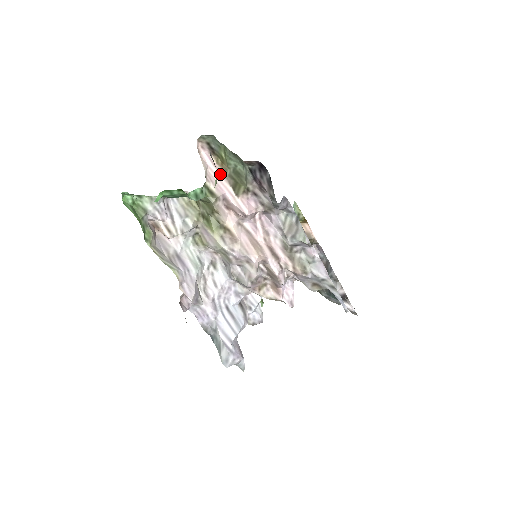
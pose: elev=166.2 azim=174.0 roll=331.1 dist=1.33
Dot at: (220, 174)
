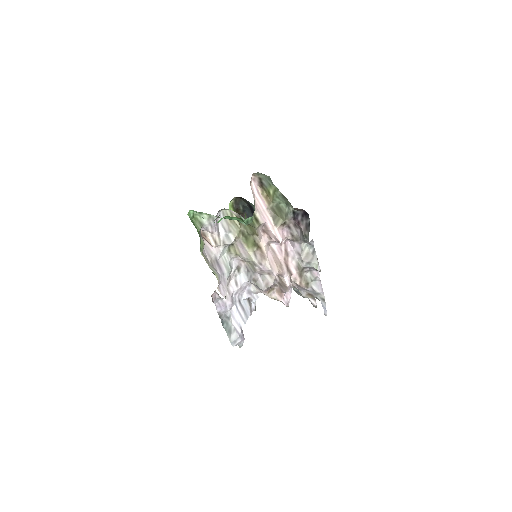
Dot at: (264, 204)
